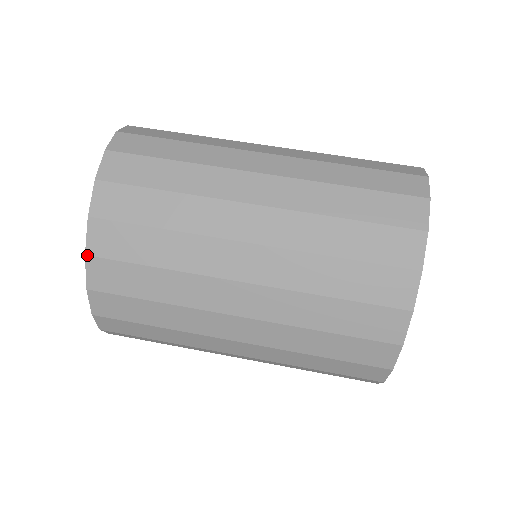
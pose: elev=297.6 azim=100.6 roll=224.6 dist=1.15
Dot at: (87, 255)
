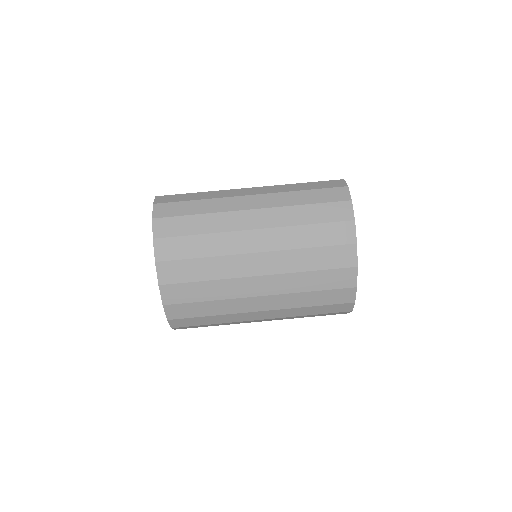
Dot at: (160, 285)
